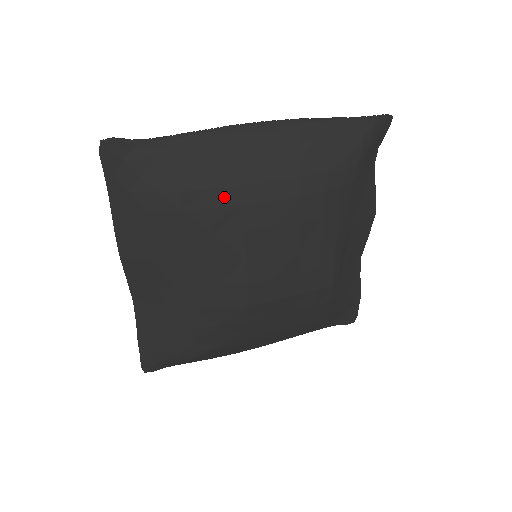
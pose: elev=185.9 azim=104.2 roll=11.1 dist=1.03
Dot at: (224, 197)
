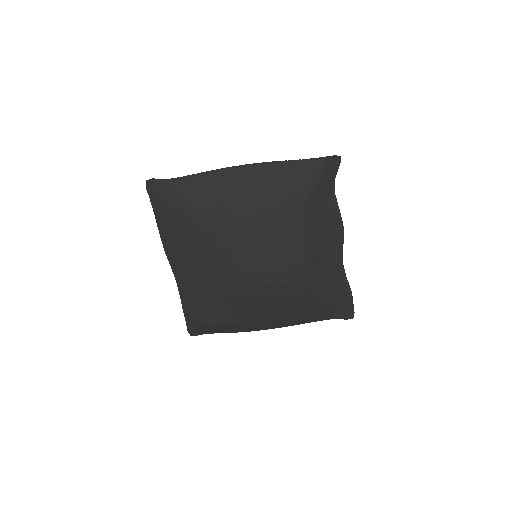
Dot at: (217, 212)
